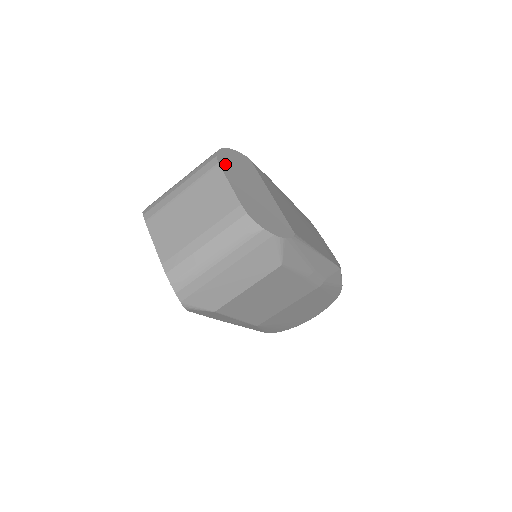
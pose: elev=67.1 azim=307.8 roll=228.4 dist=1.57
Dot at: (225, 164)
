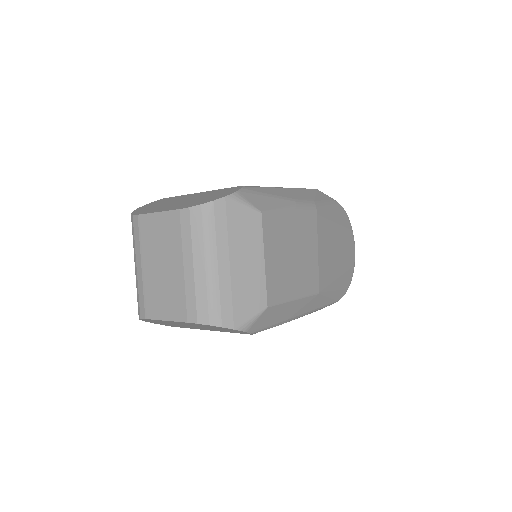
Dot at: (144, 212)
